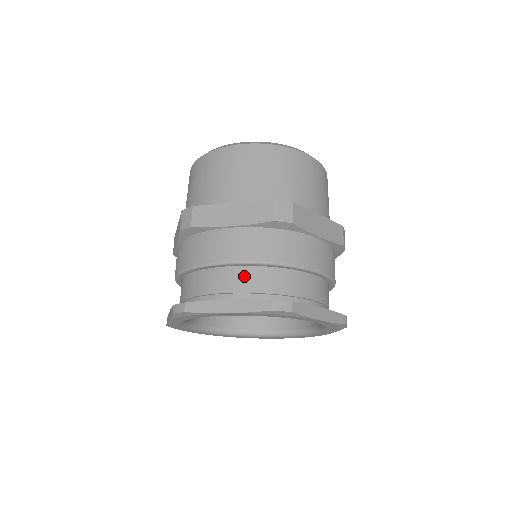
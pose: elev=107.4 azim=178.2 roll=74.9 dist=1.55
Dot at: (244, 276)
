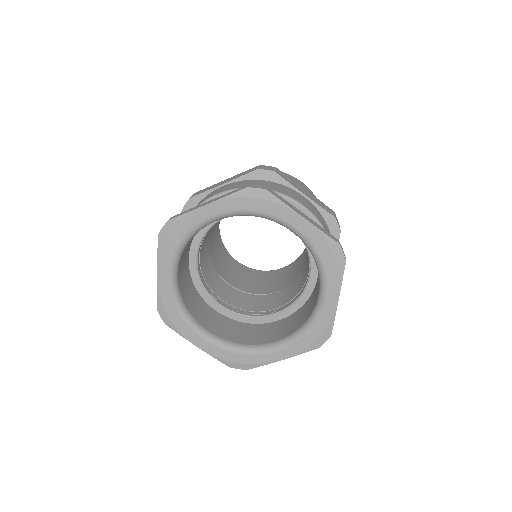
Dot at: occluded
